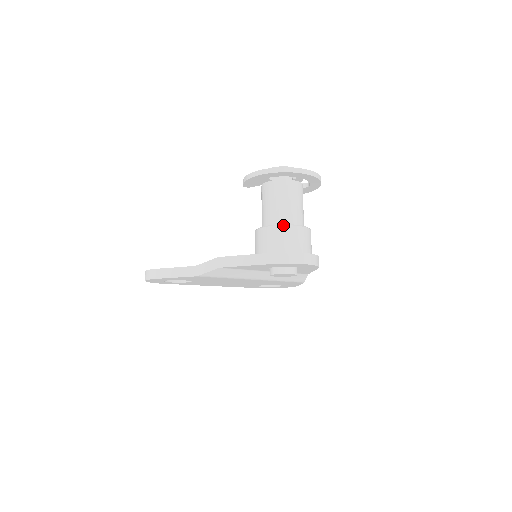
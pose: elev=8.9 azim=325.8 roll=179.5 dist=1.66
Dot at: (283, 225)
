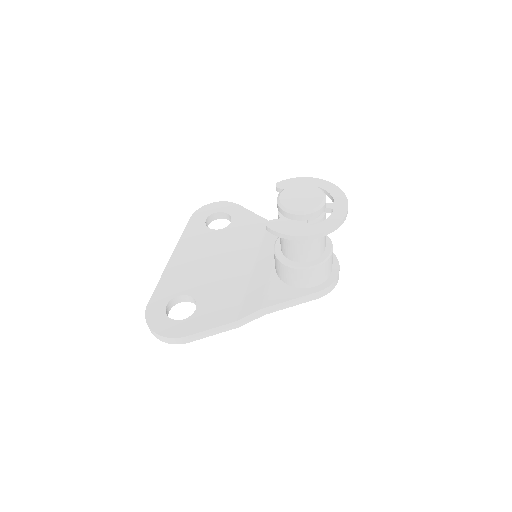
Dot at: (324, 263)
